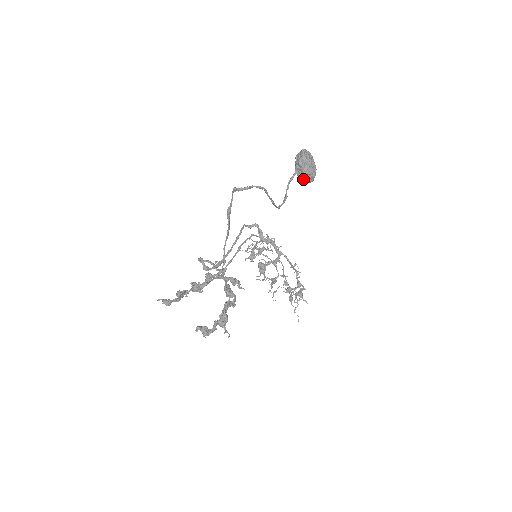
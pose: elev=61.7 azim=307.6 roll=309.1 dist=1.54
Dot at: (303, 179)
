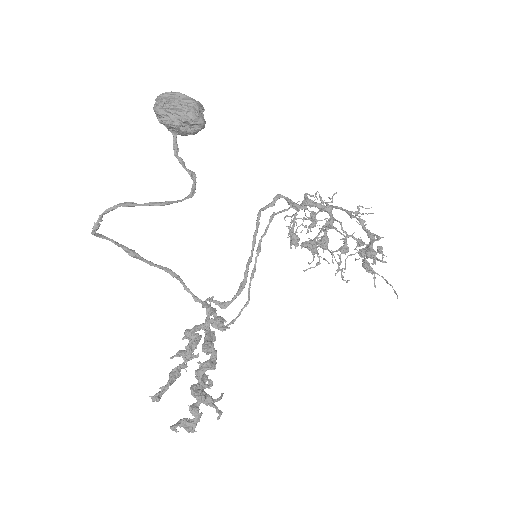
Dot at: (189, 133)
